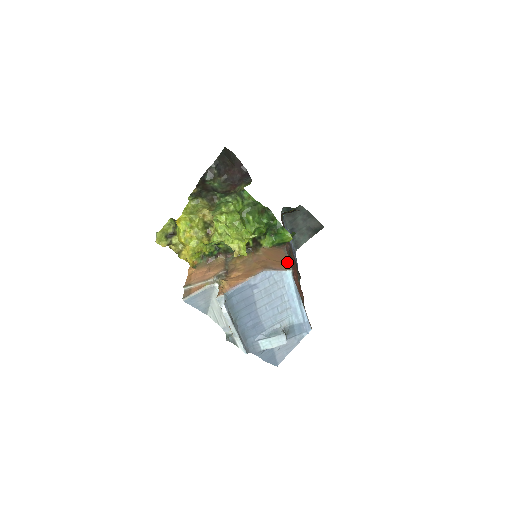
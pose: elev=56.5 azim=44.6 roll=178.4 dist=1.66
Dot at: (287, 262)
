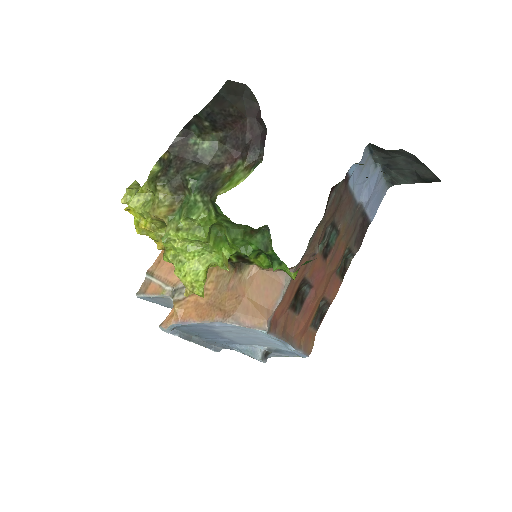
Dot at: (273, 308)
